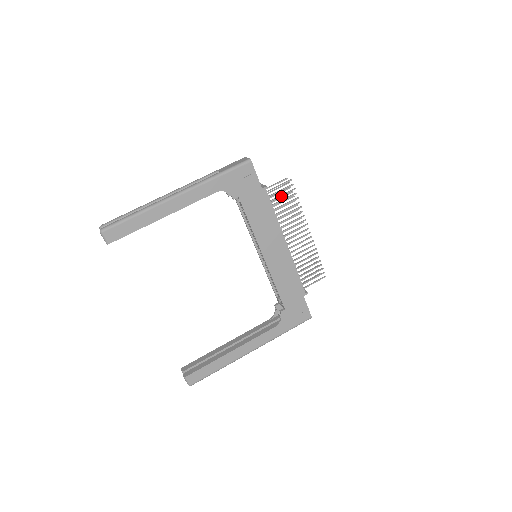
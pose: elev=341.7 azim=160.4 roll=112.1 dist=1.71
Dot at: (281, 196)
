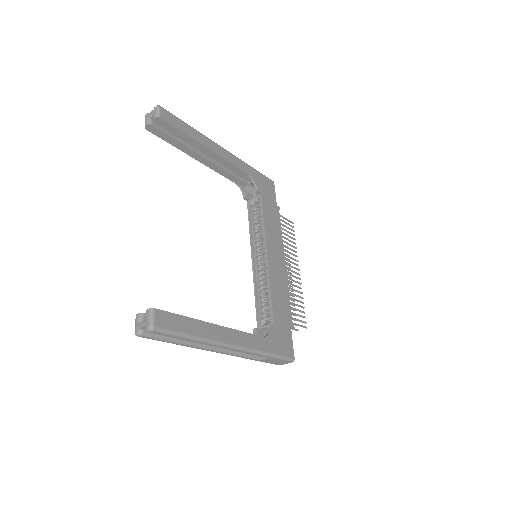
Dot at: occluded
